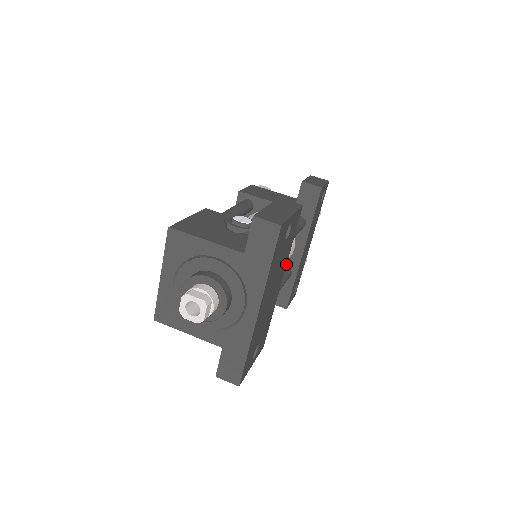
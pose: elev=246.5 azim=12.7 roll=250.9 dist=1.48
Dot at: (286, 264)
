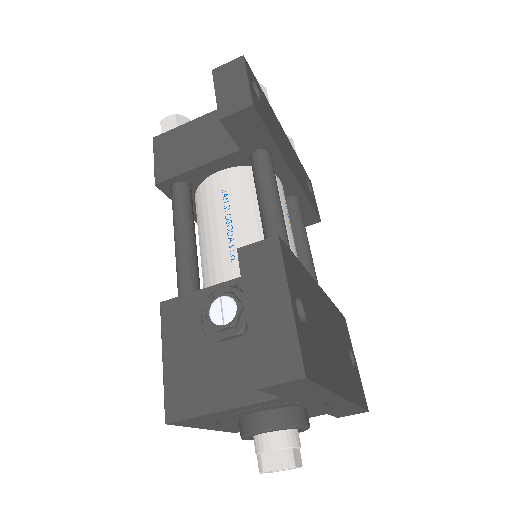
Dot at: (311, 277)
